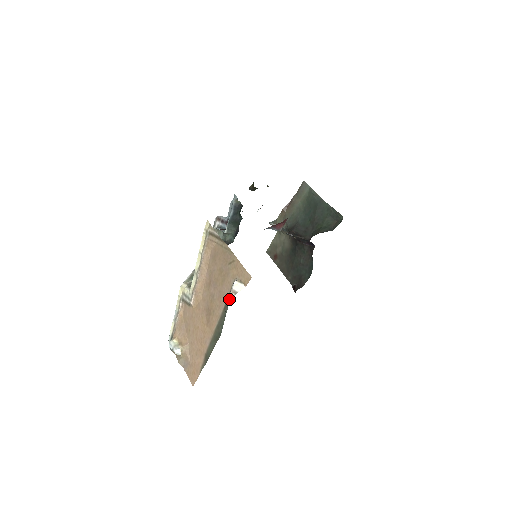
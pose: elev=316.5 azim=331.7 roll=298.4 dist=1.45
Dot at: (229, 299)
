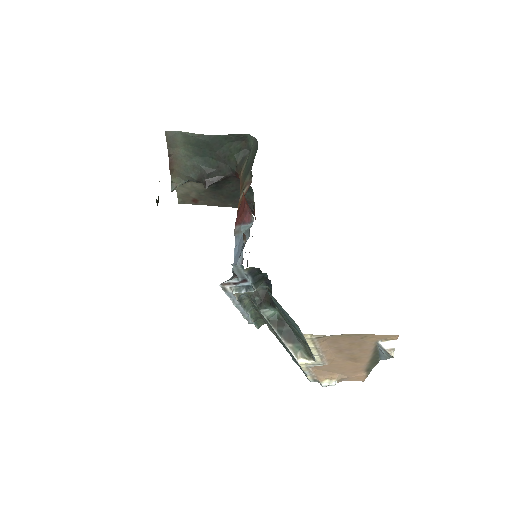
Dot at: (377, 349)
